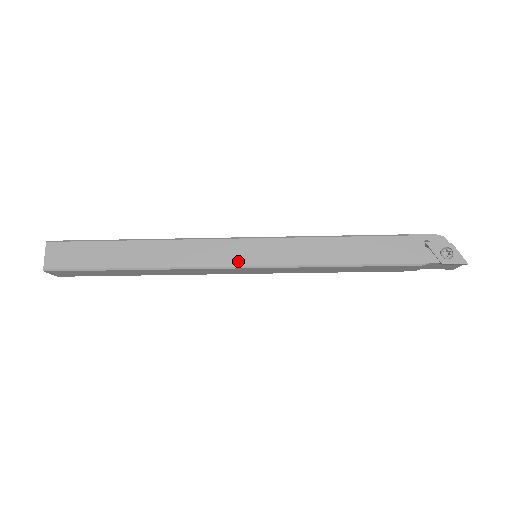
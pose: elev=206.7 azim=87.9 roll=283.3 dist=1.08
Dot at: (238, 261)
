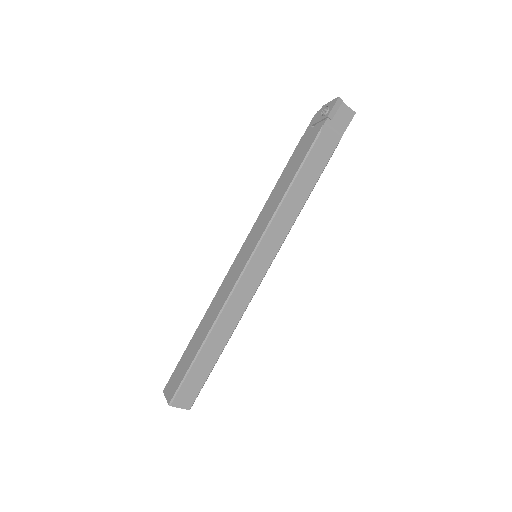
Dot at: (242, 266)
